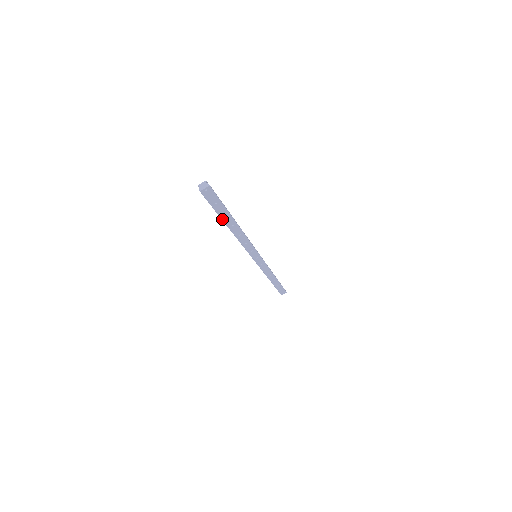
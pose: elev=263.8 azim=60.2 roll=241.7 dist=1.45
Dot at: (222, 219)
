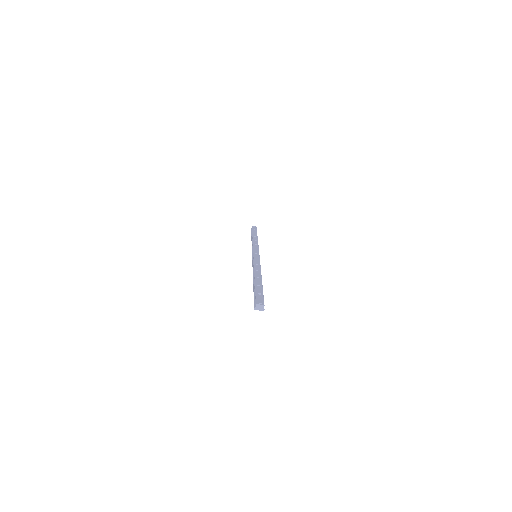
Dot at: occluded
